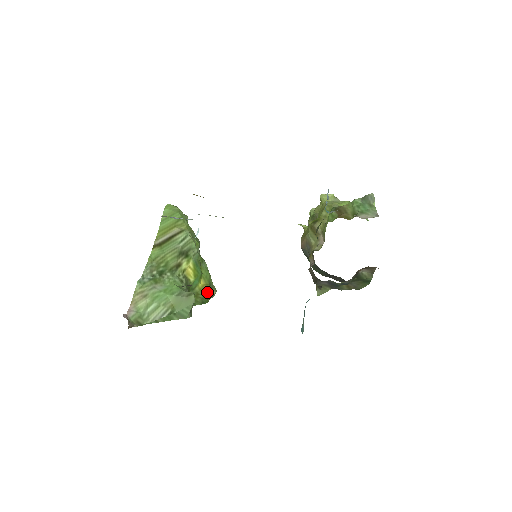
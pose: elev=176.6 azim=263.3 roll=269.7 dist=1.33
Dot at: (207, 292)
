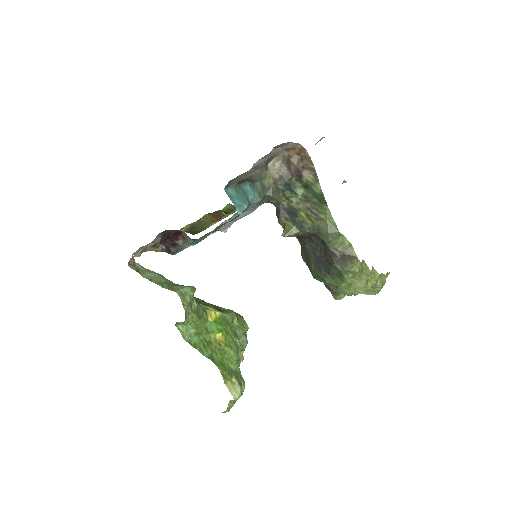
Dot at: (223, 356)
